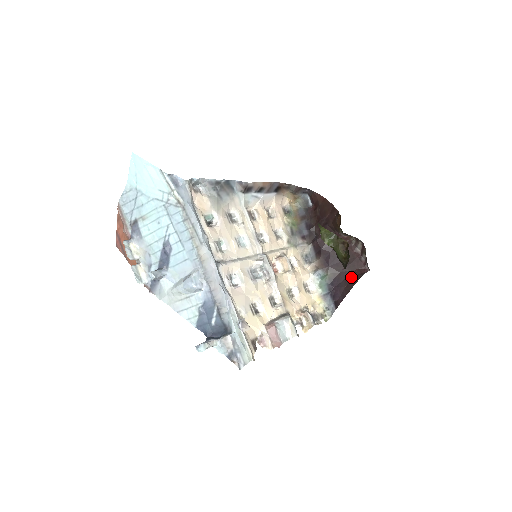
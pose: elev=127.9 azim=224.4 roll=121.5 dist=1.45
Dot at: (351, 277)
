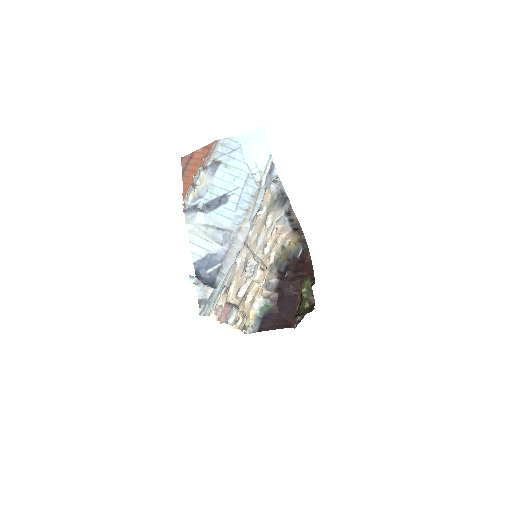
Dot at: (283, 322)
